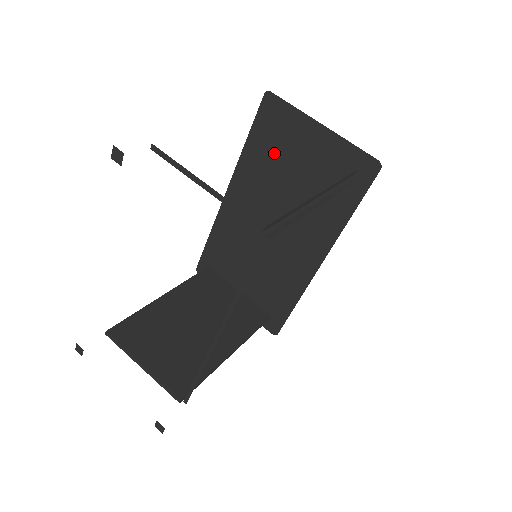
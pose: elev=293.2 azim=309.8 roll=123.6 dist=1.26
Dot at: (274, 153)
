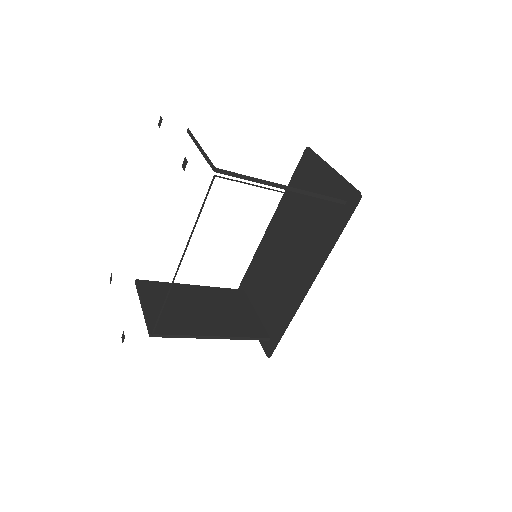
Dot at: occluded
